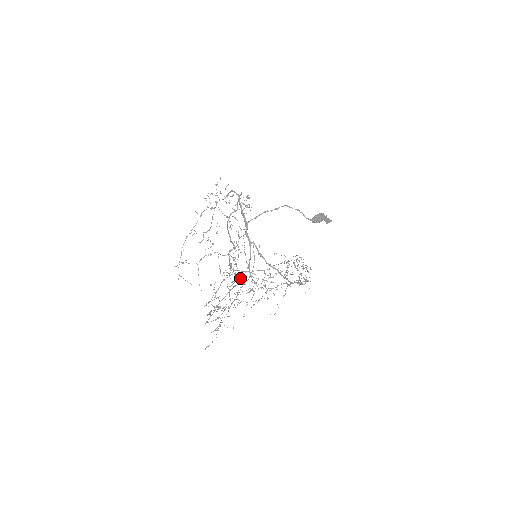
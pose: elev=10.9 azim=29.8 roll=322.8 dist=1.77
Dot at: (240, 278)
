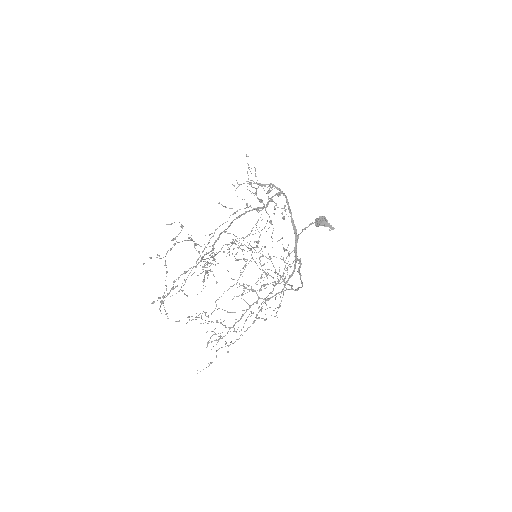
Dot at: occluded
